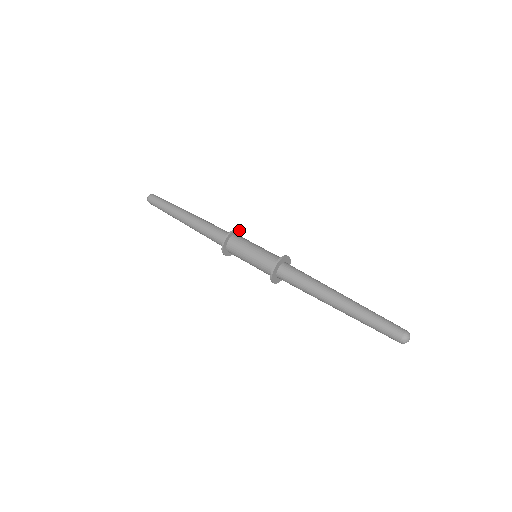
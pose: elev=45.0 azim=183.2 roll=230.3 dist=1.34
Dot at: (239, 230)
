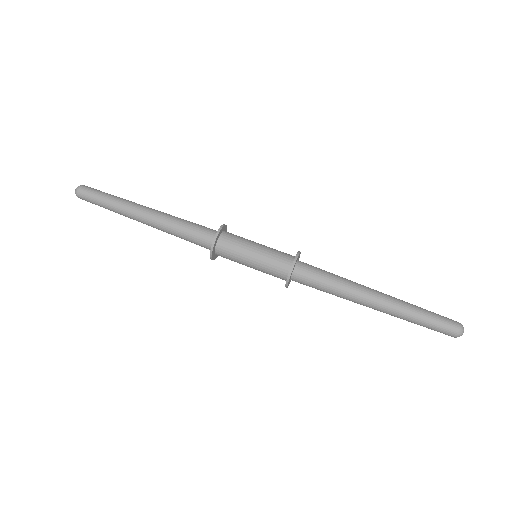
Dot at: (225, 225)
